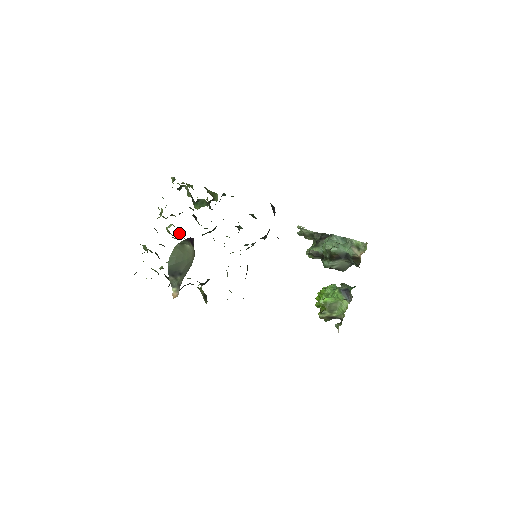
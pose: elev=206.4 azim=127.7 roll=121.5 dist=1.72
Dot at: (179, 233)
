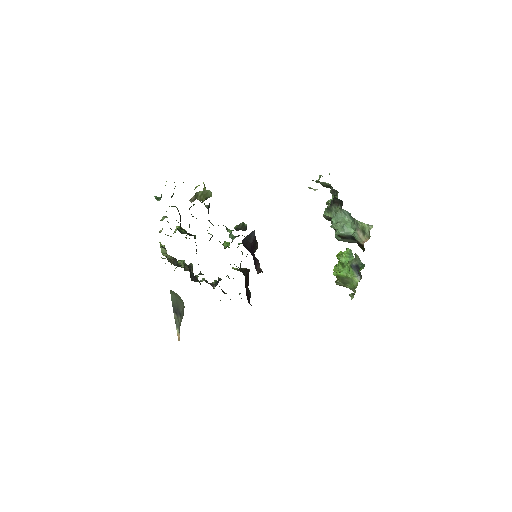
Dot at: occluded
